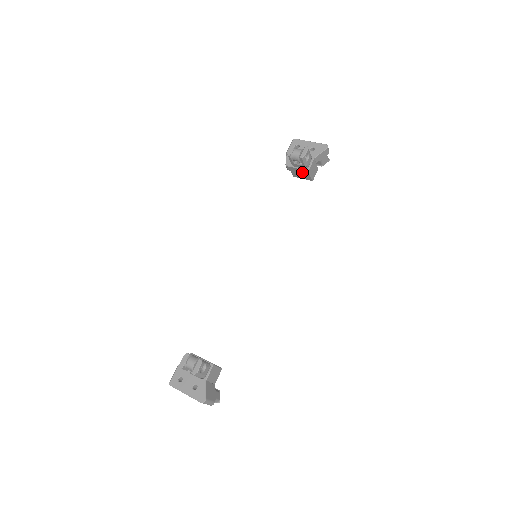
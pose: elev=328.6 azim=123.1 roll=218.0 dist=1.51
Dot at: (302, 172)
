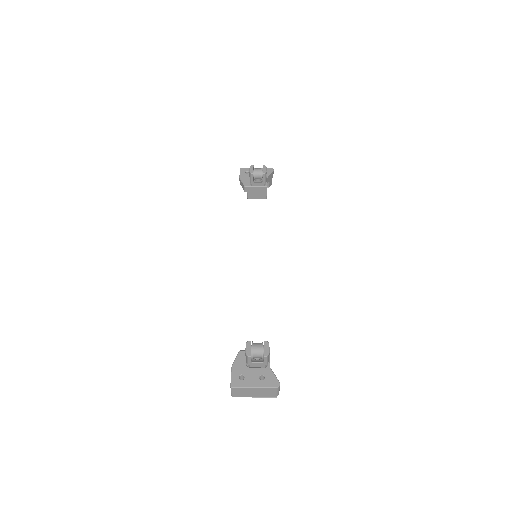
Dot at: (260, 190)
